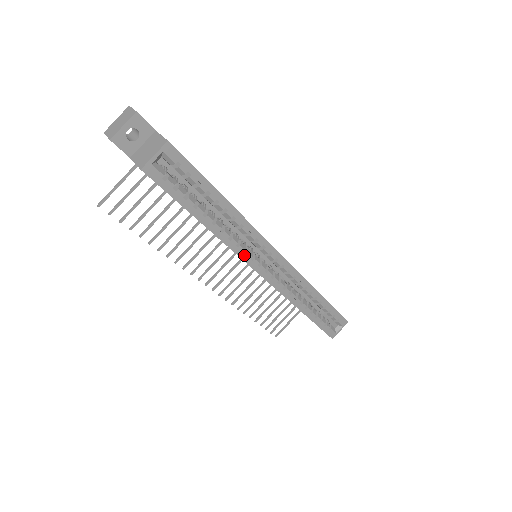
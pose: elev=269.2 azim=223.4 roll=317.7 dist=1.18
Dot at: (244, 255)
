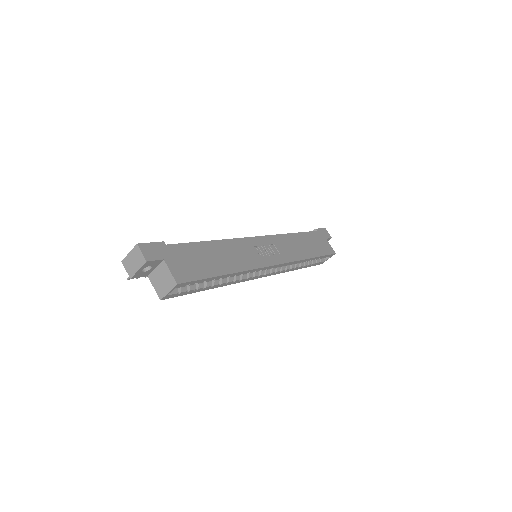
Dot at: (246, 280)
